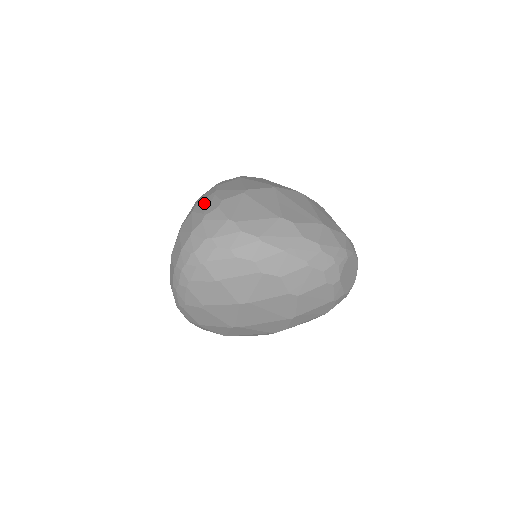
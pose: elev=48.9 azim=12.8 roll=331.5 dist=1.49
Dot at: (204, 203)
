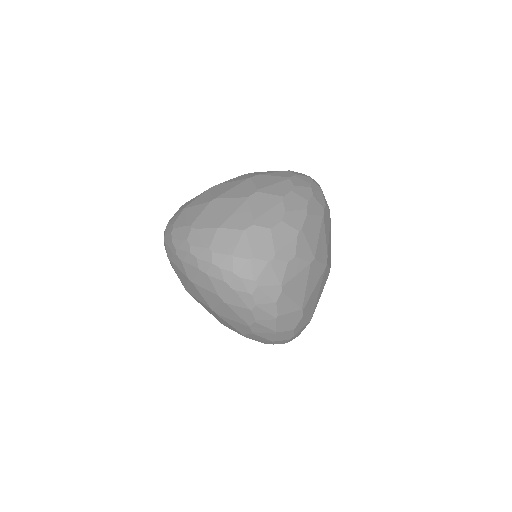
Dot at: (285, 235)
